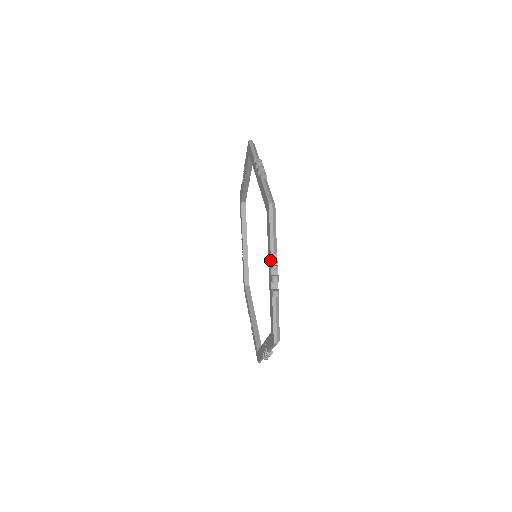
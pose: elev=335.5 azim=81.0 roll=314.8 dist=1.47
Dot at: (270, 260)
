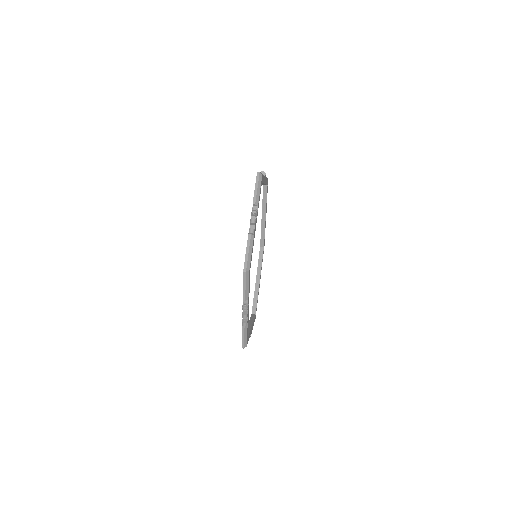
Dot at: (243, 301)
